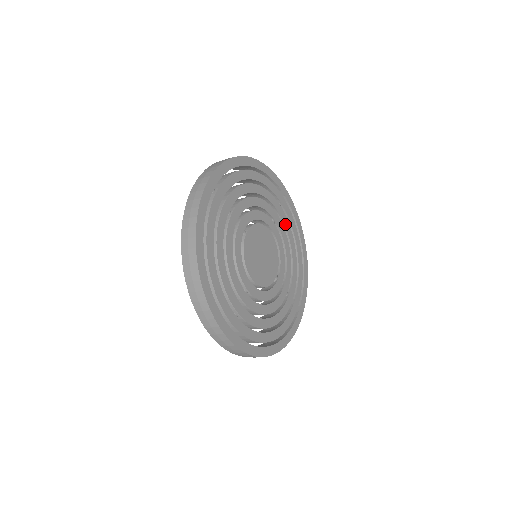
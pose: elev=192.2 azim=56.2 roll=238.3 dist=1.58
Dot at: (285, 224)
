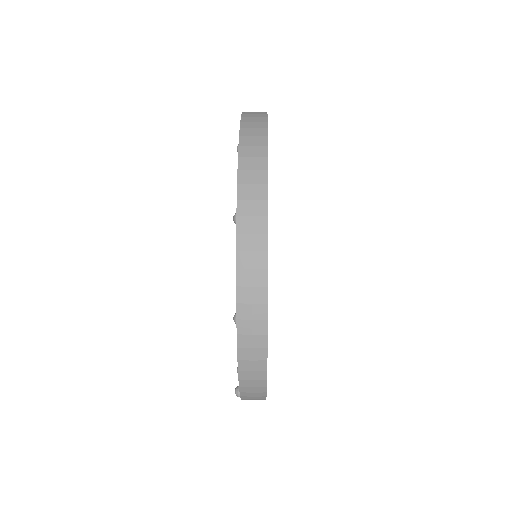
Dot at: occluded
